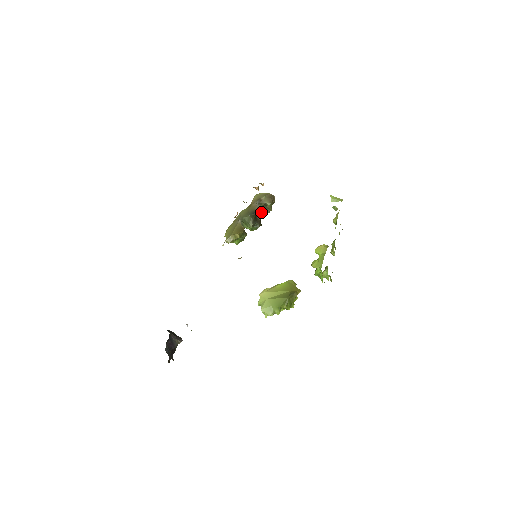
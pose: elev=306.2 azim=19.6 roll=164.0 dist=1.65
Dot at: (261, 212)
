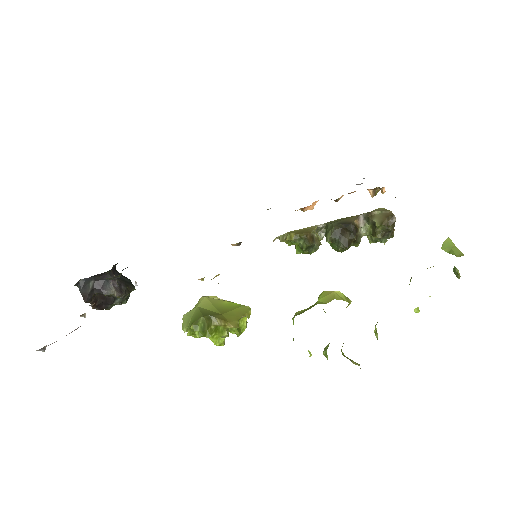
Dot at: (366, 233)
